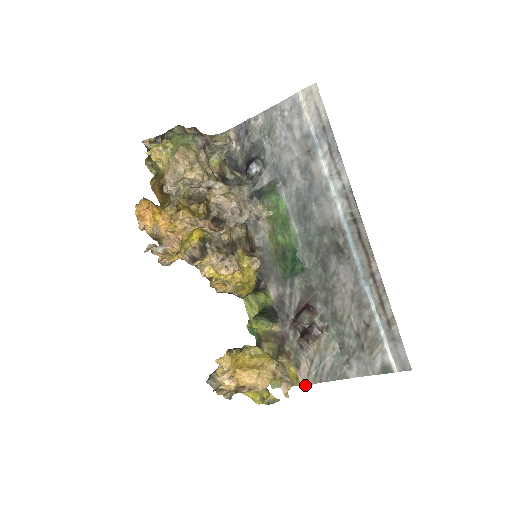
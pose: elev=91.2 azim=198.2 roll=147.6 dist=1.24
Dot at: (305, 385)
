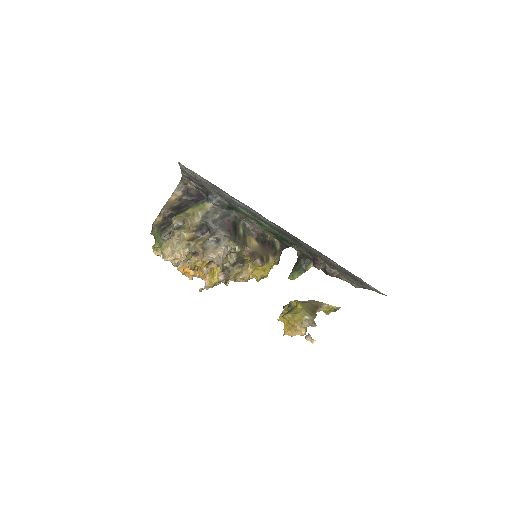
Dot at: occluded
